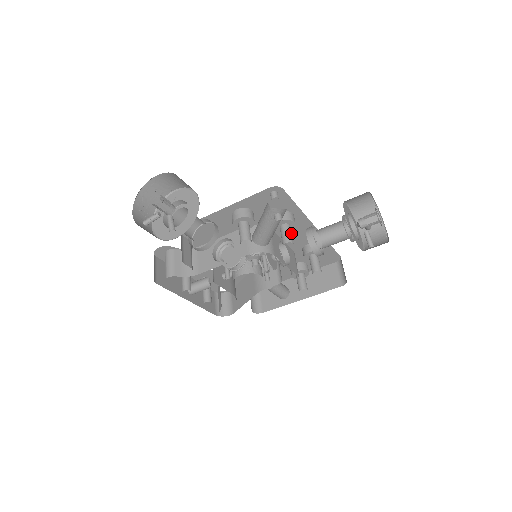
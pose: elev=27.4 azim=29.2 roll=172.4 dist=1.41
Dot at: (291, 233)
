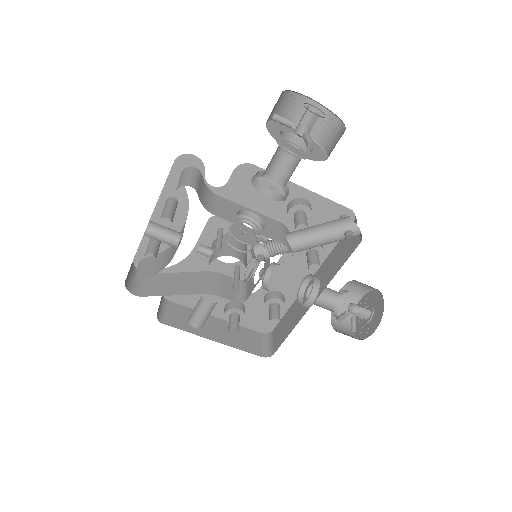
Dot at: occluded
